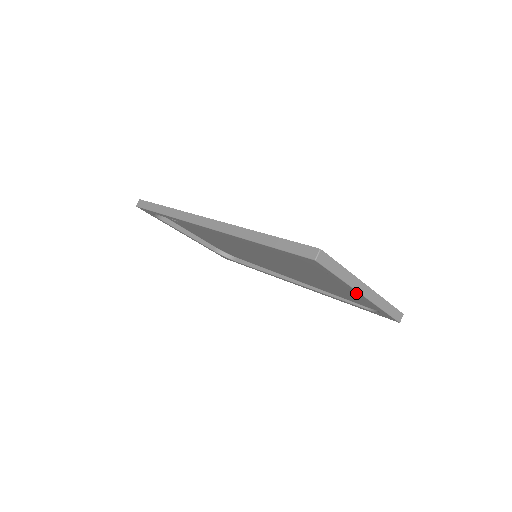
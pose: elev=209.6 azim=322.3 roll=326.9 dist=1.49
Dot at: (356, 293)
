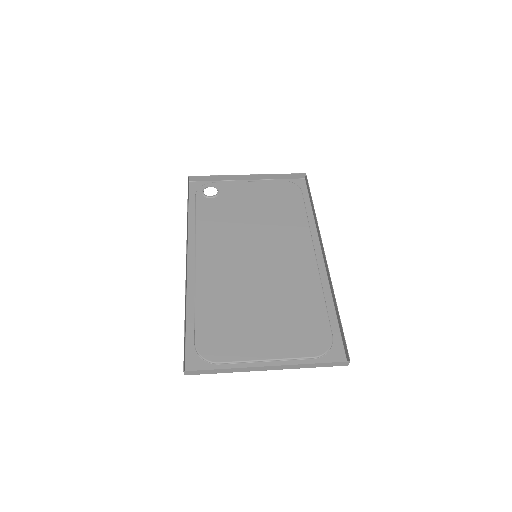
Dot at: (264, 364)
